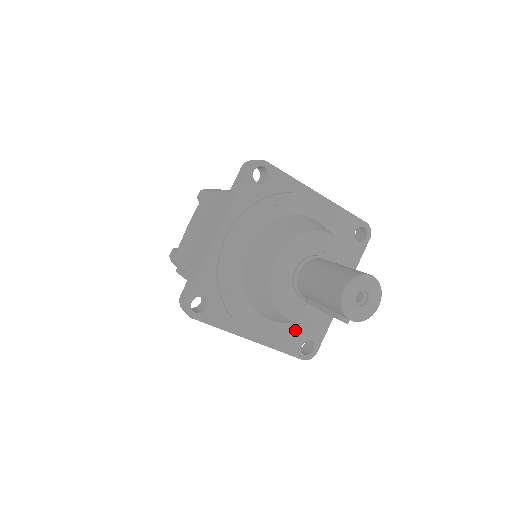
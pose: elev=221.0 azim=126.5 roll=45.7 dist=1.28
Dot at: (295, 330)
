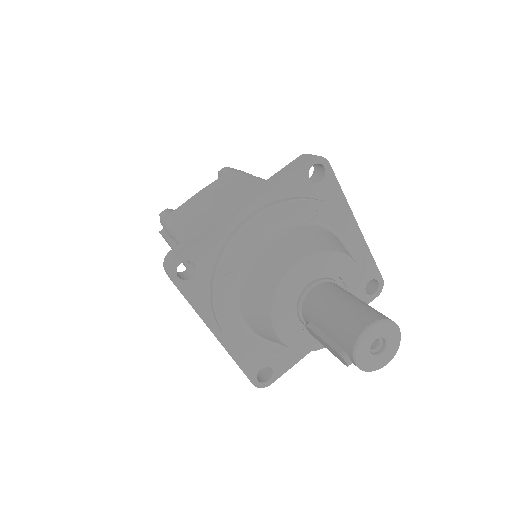
Dot at: (265, 349)
